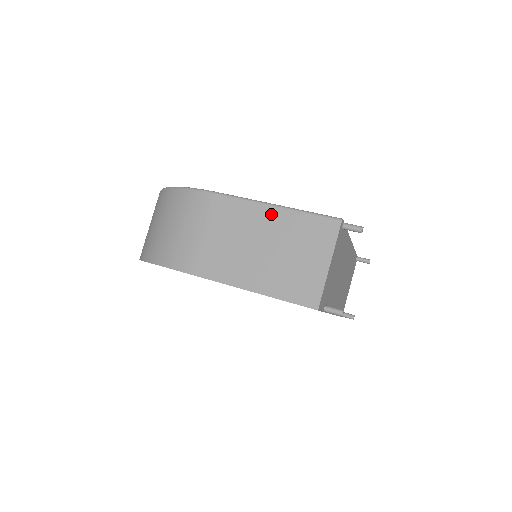
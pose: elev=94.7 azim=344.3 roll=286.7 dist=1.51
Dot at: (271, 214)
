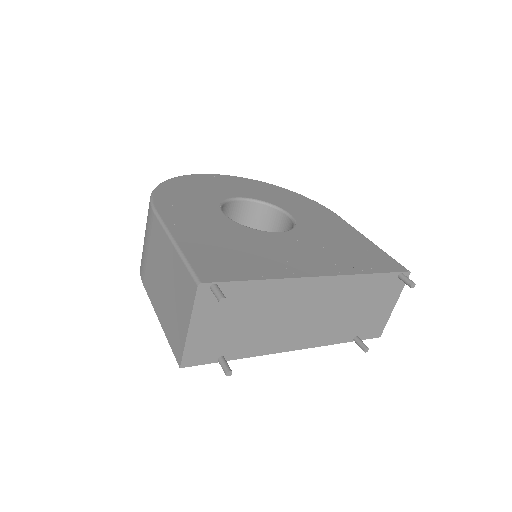
Dot at: (170, 251)
